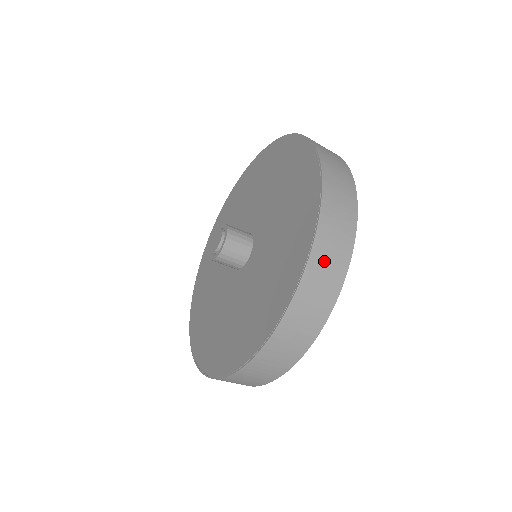
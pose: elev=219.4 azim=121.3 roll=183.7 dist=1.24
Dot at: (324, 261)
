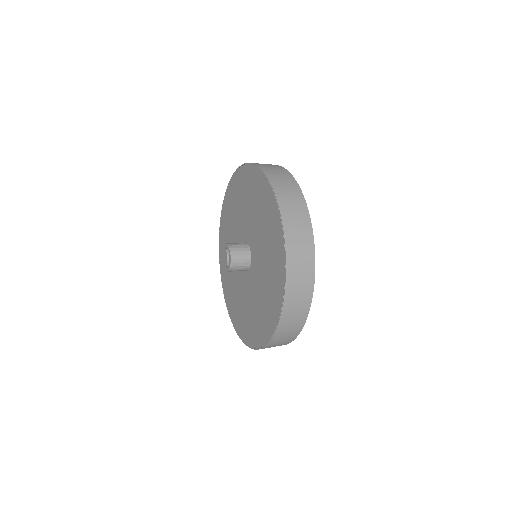
Dot at: occluded
